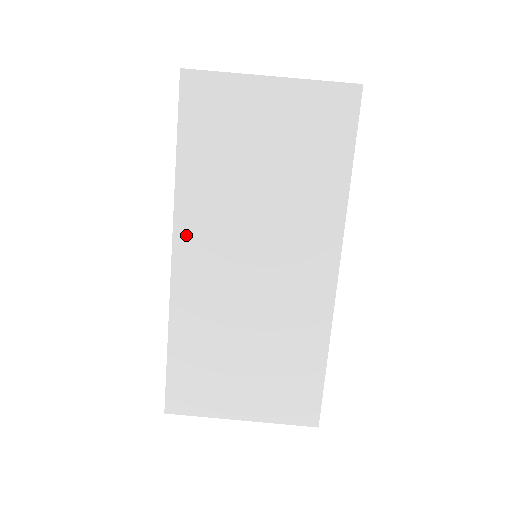
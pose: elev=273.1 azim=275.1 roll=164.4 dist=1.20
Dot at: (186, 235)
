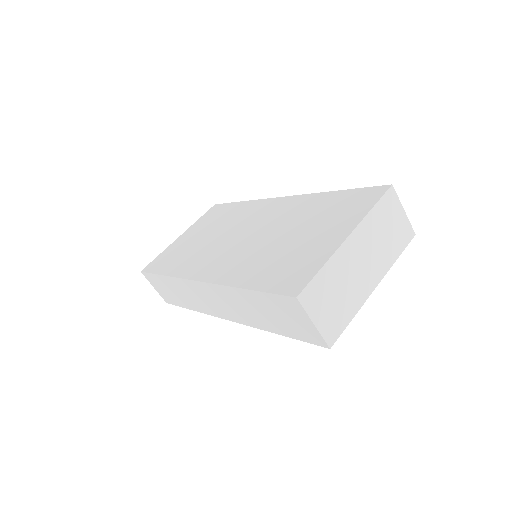
Dot at: (196, 272)
